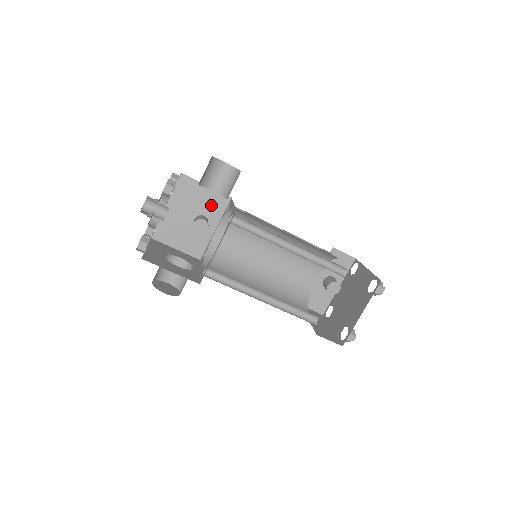
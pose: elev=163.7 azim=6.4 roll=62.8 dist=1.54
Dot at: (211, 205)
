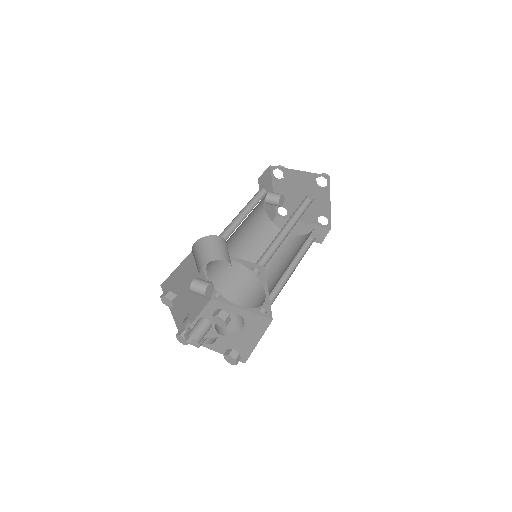
Dot at: (191, 269)
